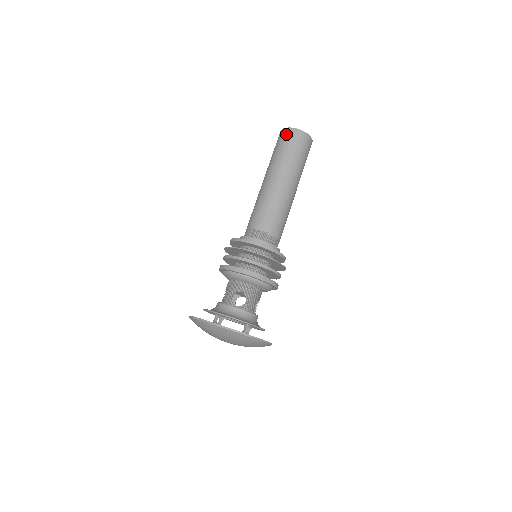
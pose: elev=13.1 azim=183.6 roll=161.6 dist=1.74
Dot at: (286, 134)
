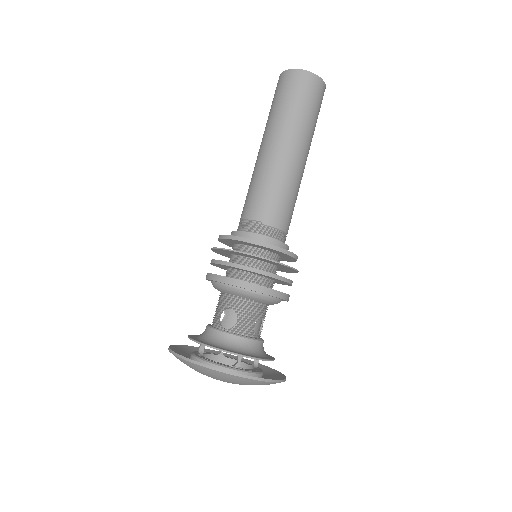
Dot at: (281, 80)
